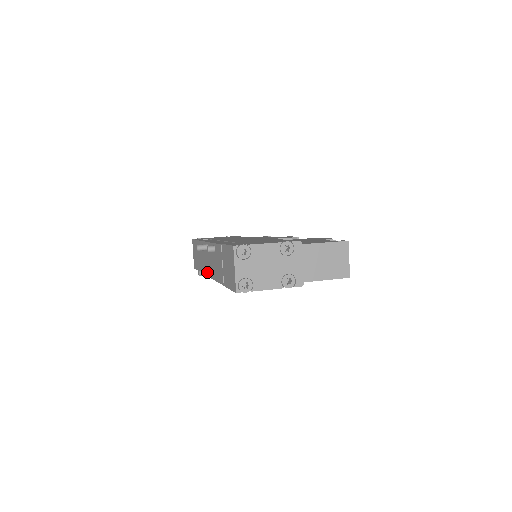
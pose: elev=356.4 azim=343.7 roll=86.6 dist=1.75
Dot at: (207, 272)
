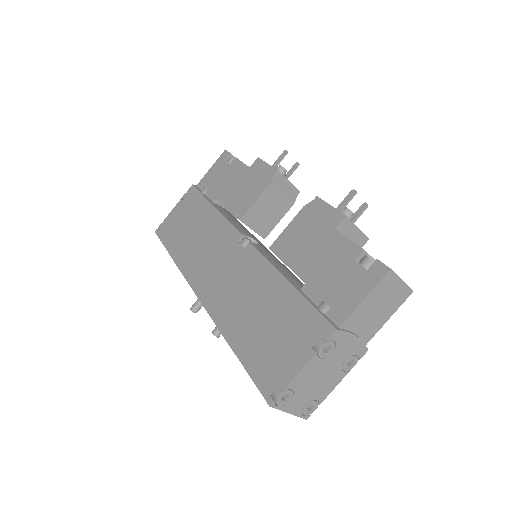
Dot at: occluded
